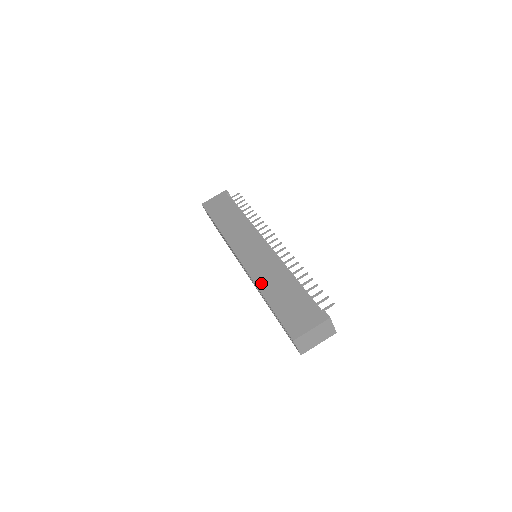
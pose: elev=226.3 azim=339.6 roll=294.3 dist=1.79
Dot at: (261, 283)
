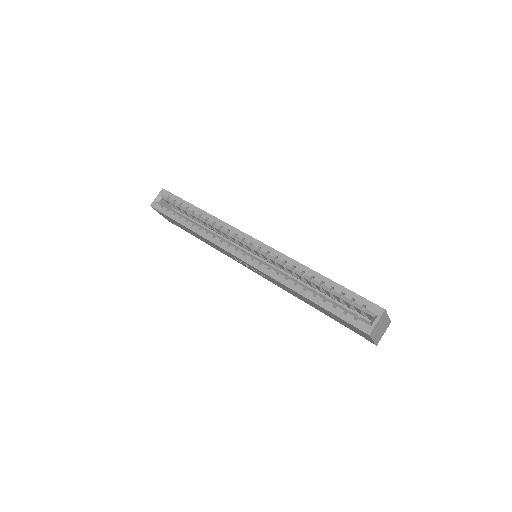
Dot at: occluded
